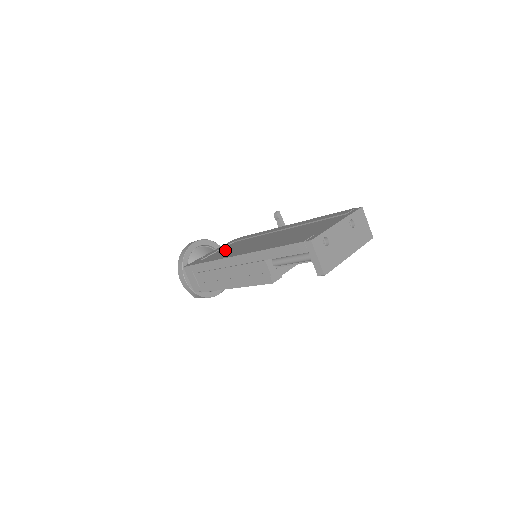
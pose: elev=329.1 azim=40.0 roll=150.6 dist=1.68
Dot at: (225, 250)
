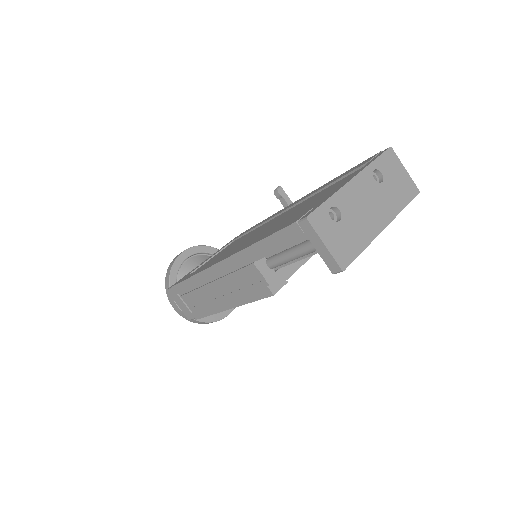
Dot at: (217, 256)
